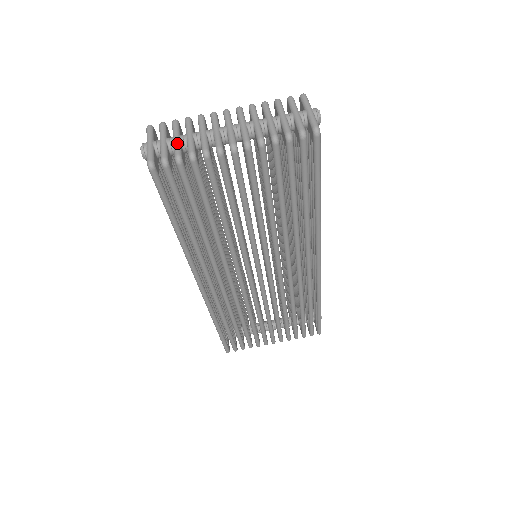
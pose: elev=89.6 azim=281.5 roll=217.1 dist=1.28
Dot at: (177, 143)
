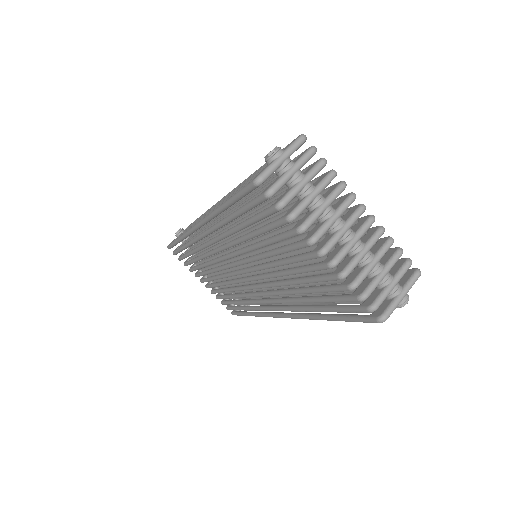
Dot at: (298, 190)
